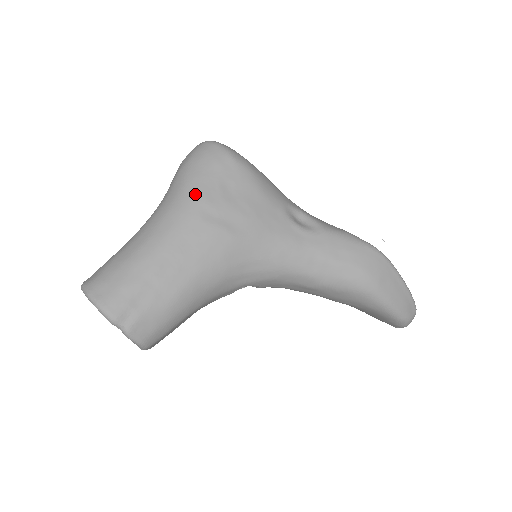
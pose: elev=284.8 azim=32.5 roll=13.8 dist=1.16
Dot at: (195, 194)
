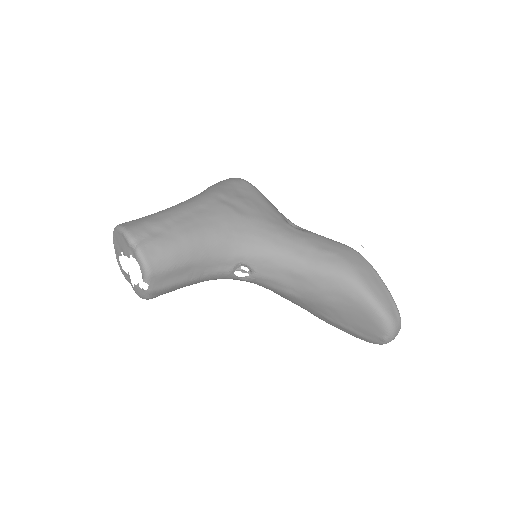
Dot at: (215, 190)
